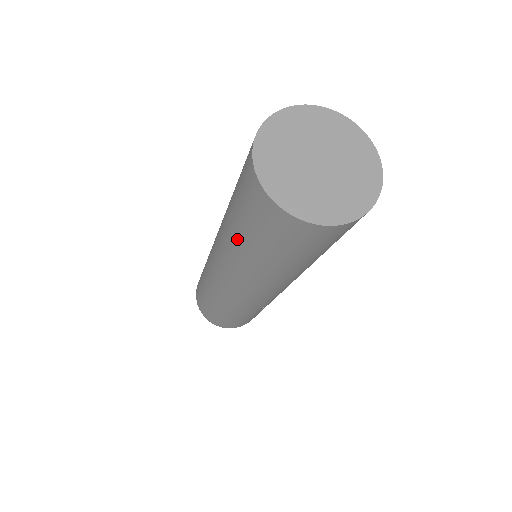
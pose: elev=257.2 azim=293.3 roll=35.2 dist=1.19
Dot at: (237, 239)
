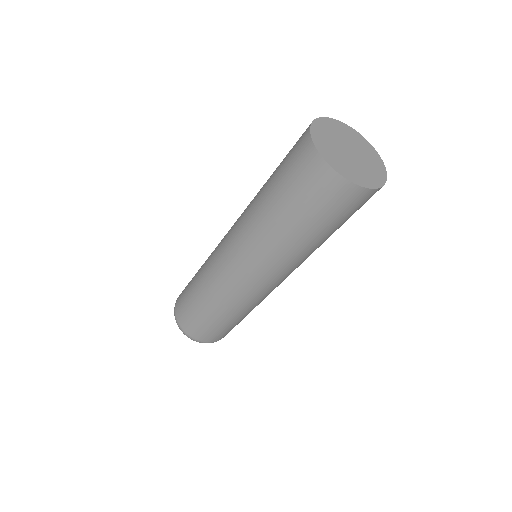
Dot at: (277, 220)
